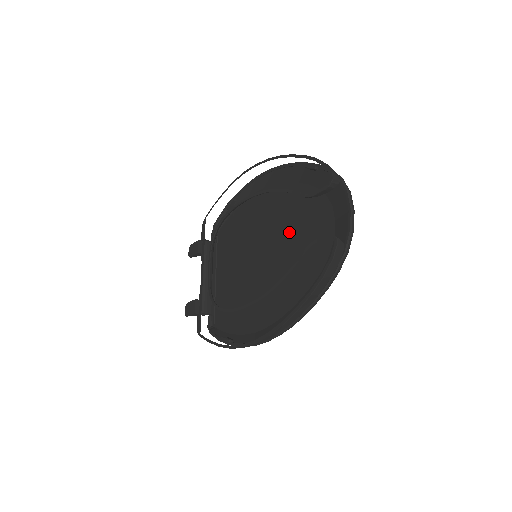
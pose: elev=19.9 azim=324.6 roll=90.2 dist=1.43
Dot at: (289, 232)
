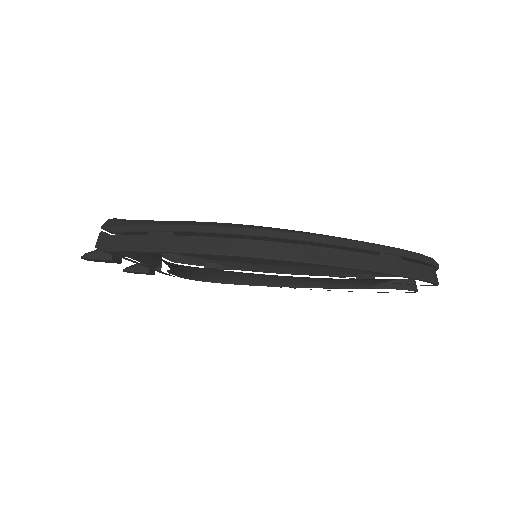
Dot at: occluded
